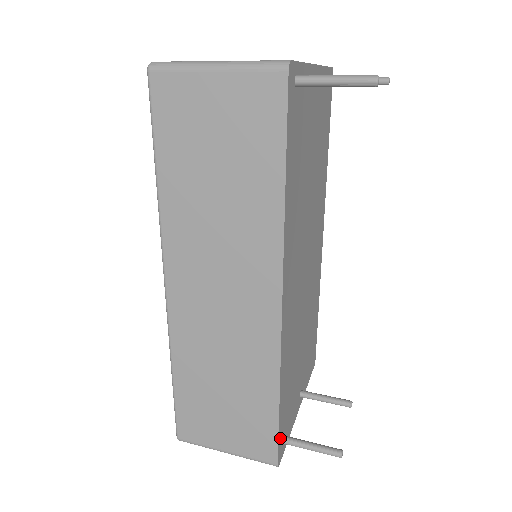
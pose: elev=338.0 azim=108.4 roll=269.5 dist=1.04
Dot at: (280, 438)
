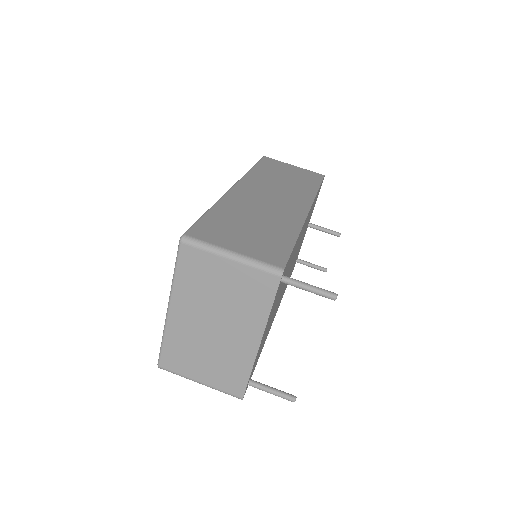
Dot at: occluded
